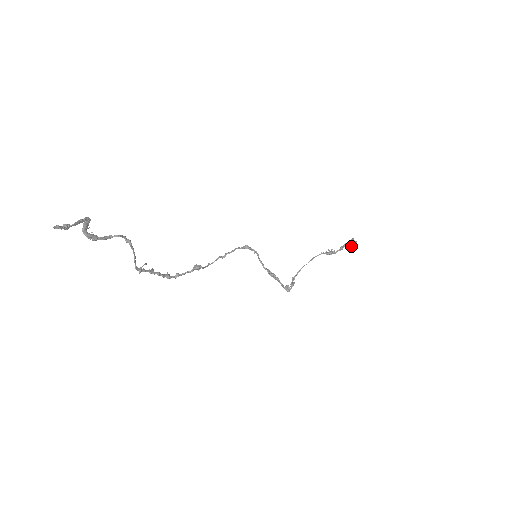
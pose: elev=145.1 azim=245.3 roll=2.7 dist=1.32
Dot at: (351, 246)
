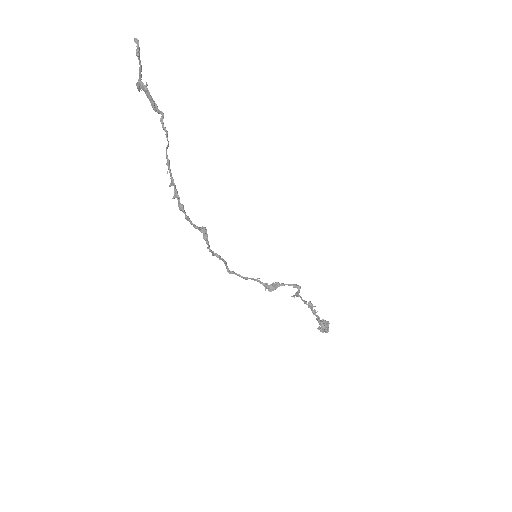
Dot at: (323, 327)
